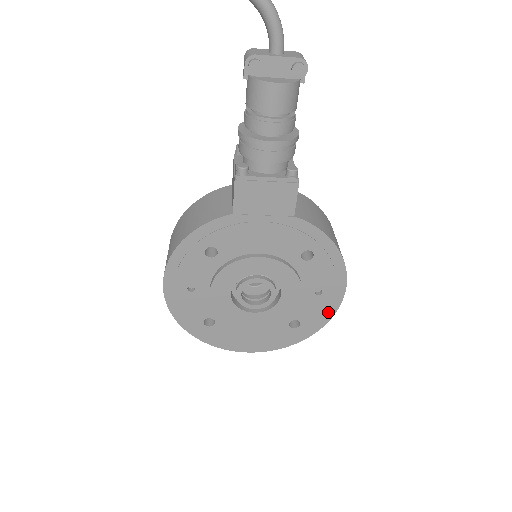
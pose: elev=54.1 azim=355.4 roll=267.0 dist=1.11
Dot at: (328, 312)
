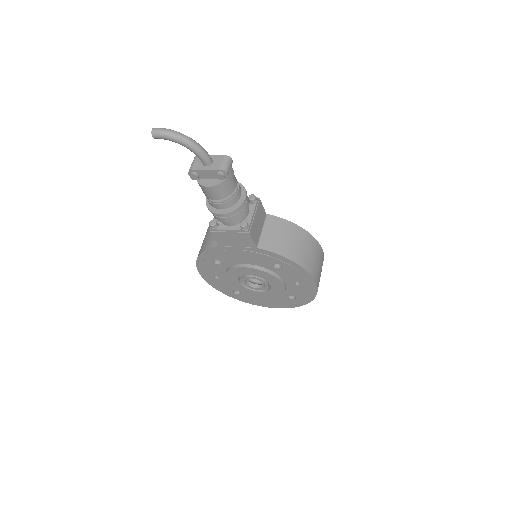
Dot at: (311, 293)
